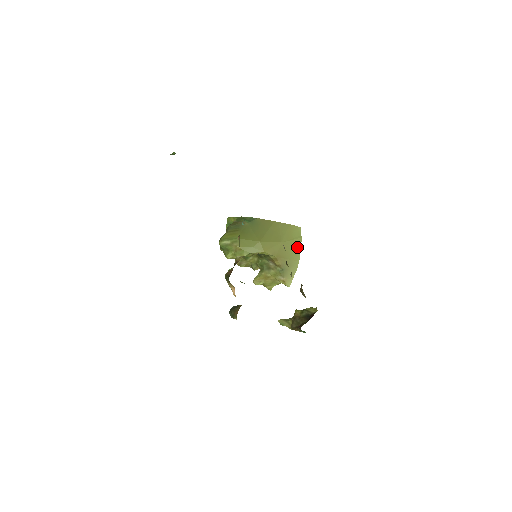
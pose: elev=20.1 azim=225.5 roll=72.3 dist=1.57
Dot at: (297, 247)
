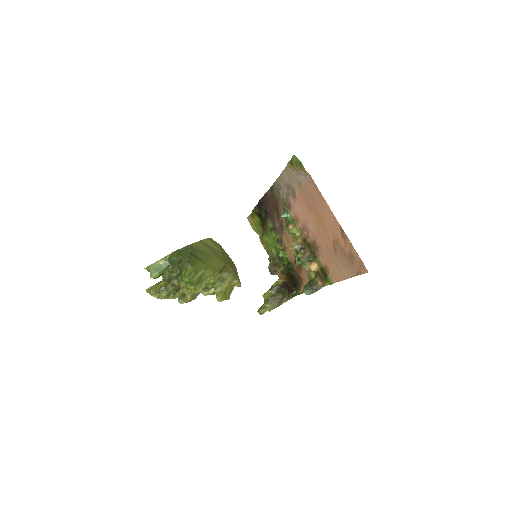
Dot at: (225, 252)
